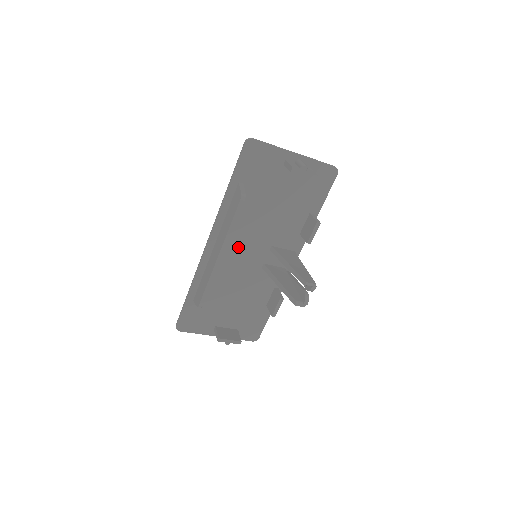
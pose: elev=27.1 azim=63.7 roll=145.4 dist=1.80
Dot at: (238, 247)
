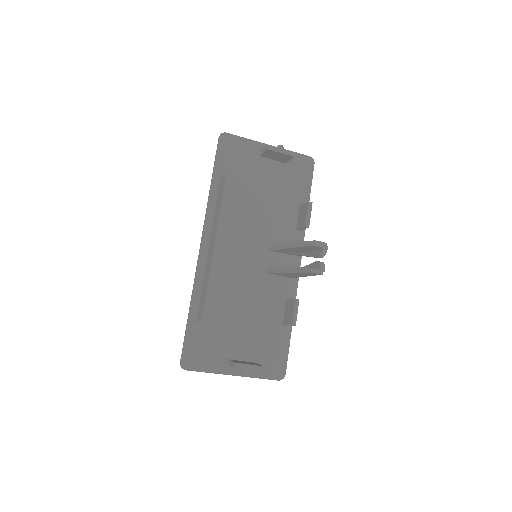
Dot at: (234, 248)
